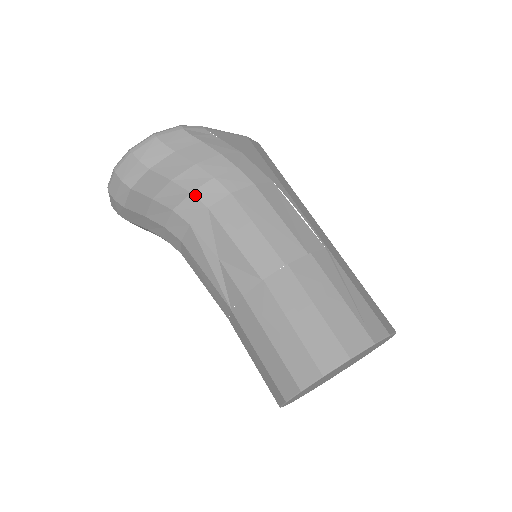
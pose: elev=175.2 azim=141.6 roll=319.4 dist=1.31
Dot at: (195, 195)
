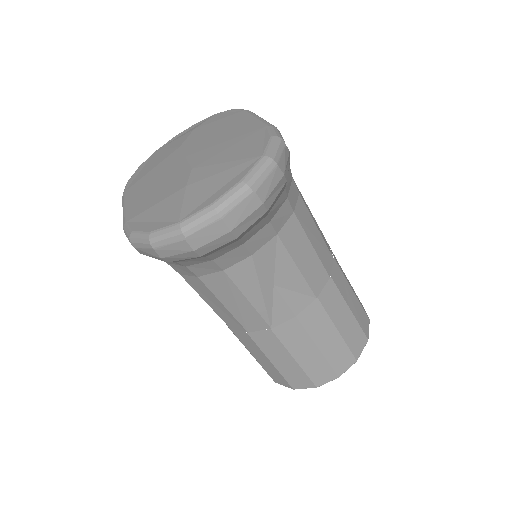
Dot at: (272, 223)
